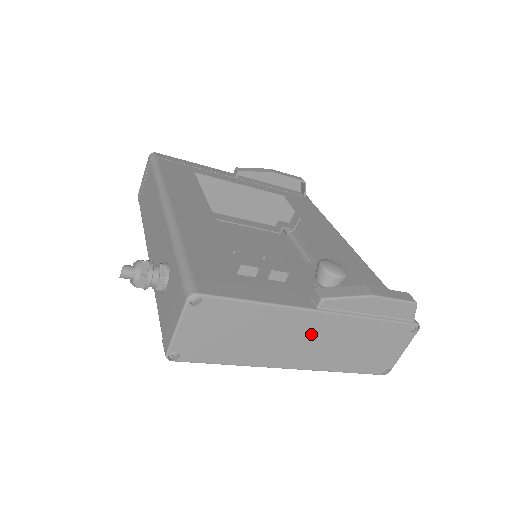
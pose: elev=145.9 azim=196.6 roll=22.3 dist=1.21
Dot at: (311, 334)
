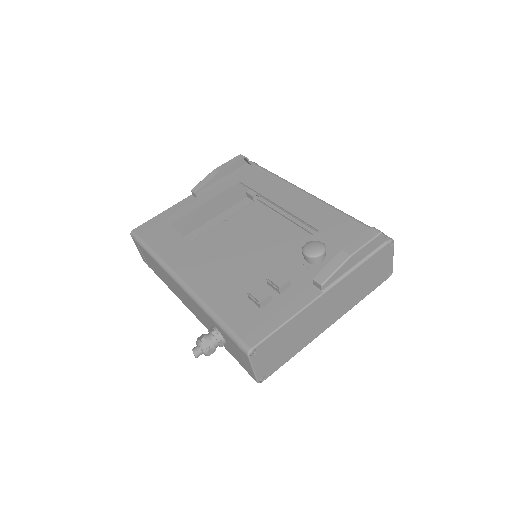
Dot at: (329, 304)
